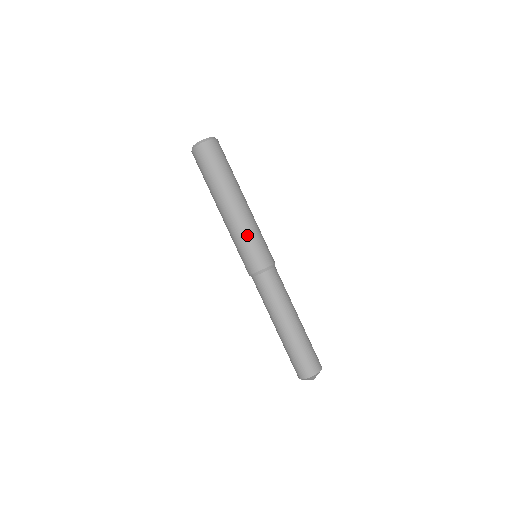
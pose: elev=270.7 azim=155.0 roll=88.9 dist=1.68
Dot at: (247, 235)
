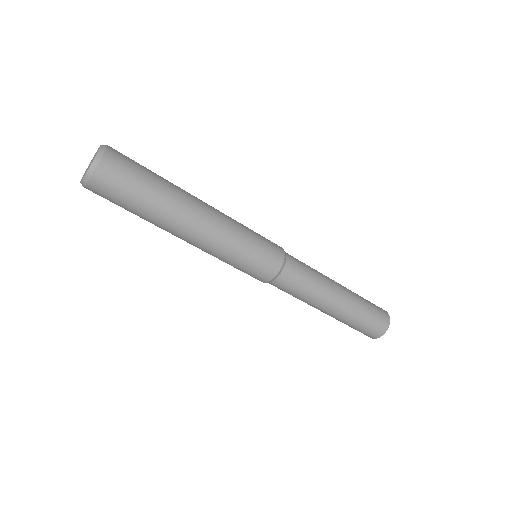
Dot at: (239, 244)
